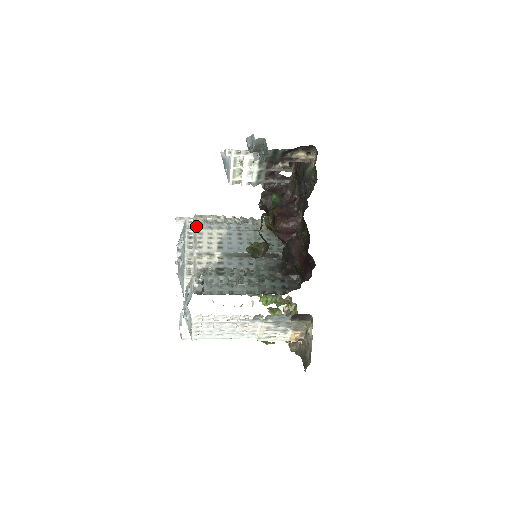
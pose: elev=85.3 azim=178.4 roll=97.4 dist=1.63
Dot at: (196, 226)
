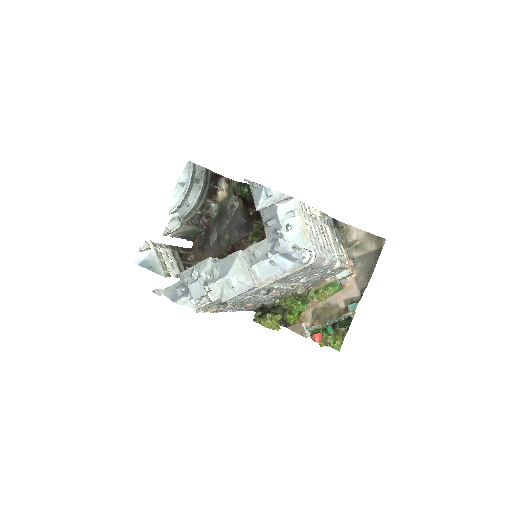
Dot at: occluded
